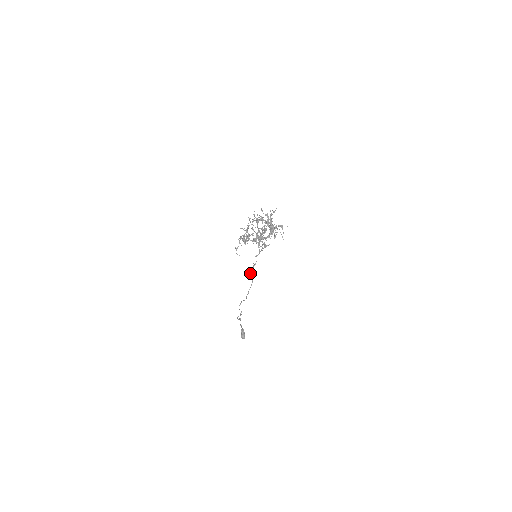
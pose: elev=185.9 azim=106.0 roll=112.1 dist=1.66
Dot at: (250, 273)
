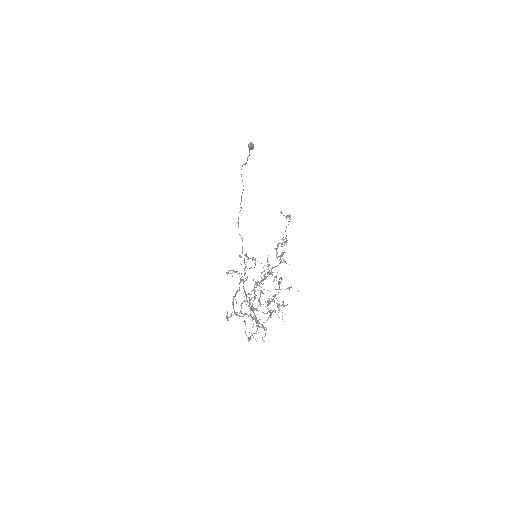
Dot at: (244, 281)
